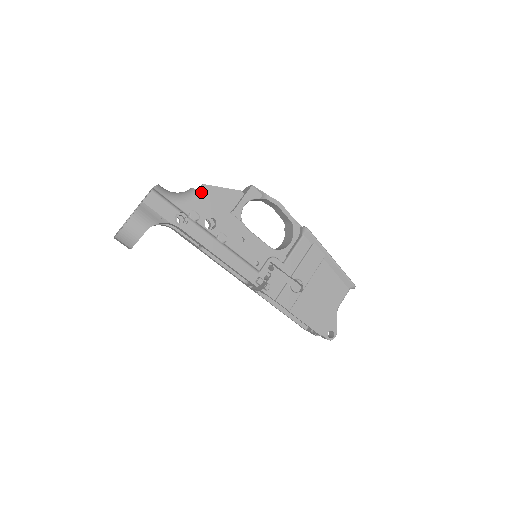
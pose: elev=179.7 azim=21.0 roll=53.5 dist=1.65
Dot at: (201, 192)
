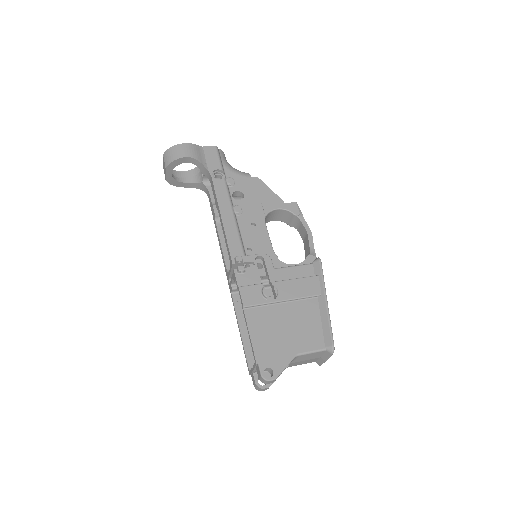
Dot at: occluded
